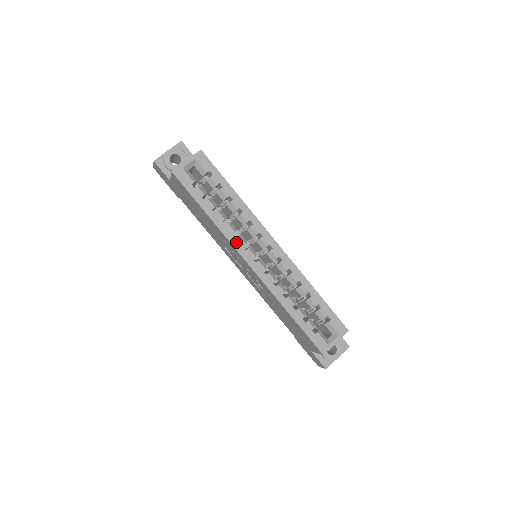
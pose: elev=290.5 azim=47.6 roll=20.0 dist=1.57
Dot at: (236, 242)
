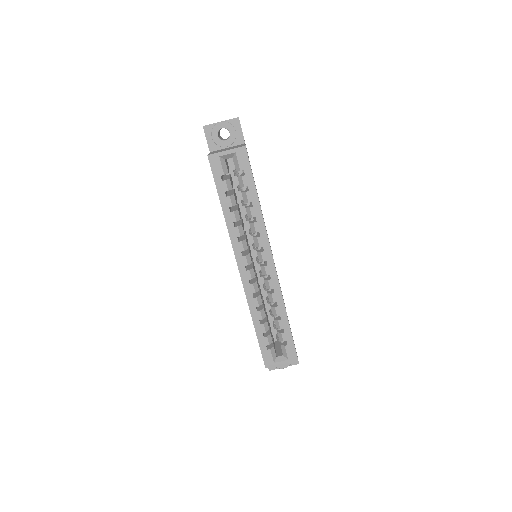
Dot at: (237, 245)
